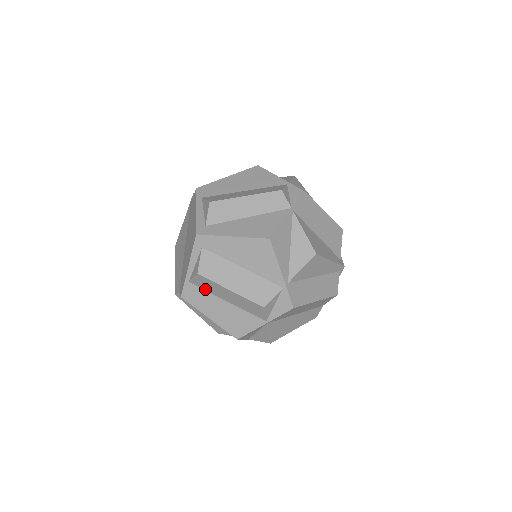
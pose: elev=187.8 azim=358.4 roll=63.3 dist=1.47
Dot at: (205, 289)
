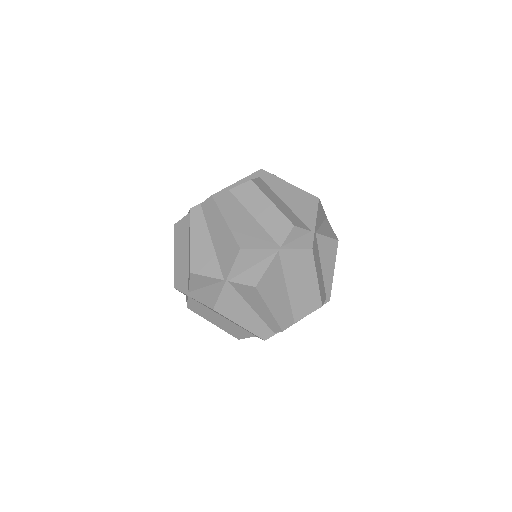
Dot at: (241, 200)
